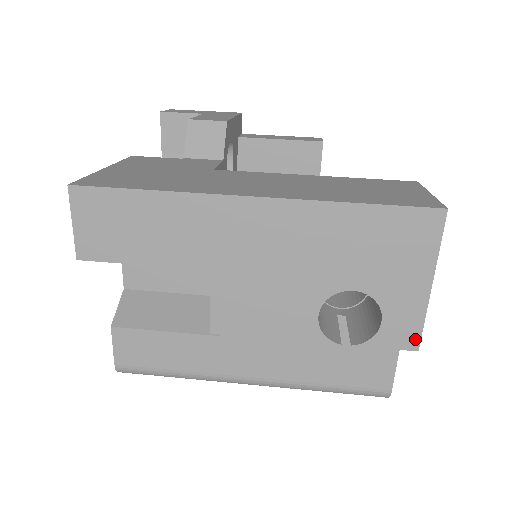
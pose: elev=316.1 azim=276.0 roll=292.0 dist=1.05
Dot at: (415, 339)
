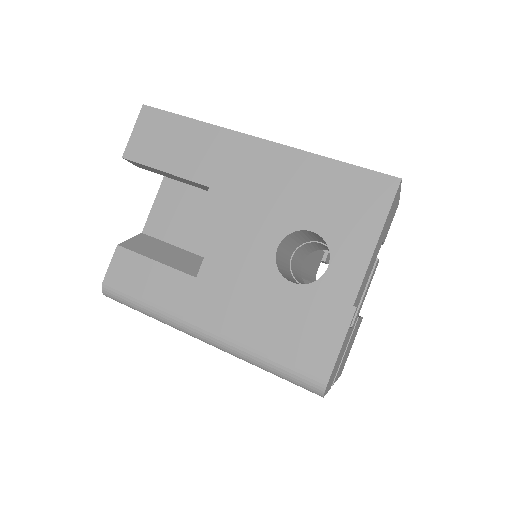
Dot at: (353, 292)
